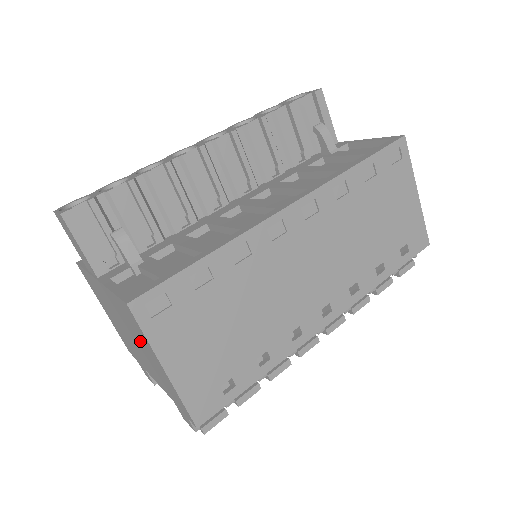
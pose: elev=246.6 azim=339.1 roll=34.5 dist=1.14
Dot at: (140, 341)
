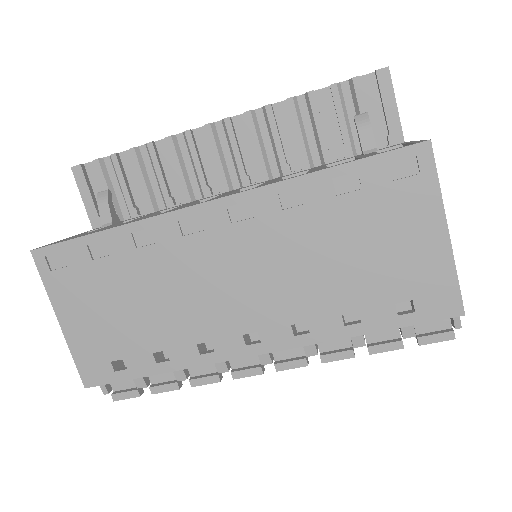
Dot at: occluded
